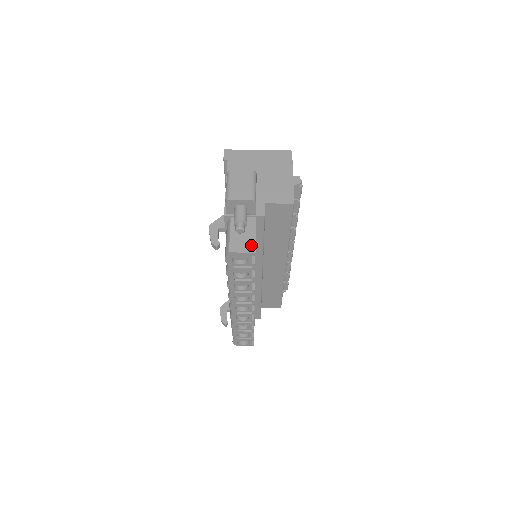
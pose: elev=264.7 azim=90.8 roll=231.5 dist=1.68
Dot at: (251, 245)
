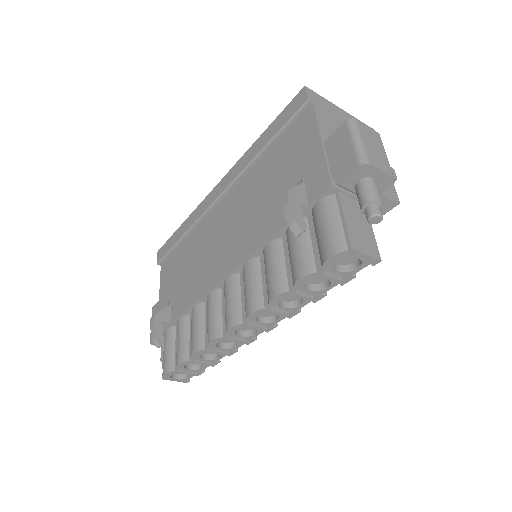
Dot at: (374, 247)
